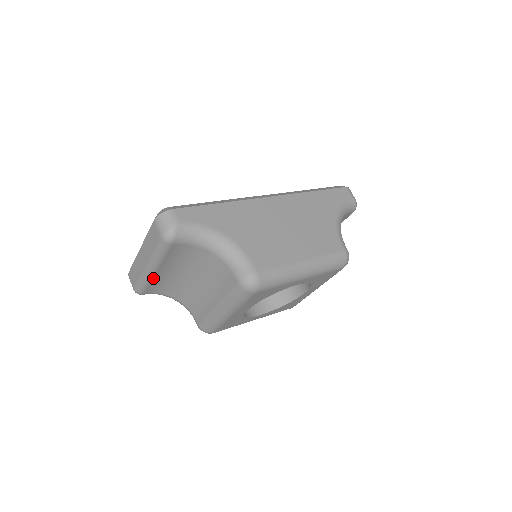
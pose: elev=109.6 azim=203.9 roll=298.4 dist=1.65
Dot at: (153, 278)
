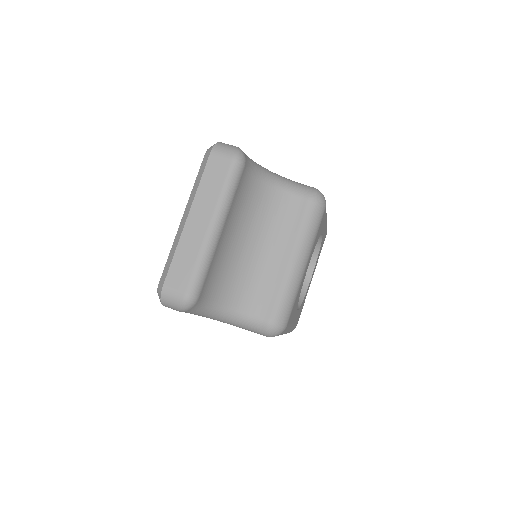
Dot at: (215, 251)
